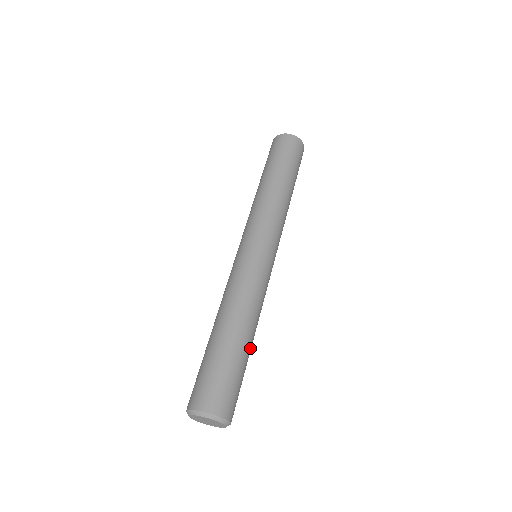
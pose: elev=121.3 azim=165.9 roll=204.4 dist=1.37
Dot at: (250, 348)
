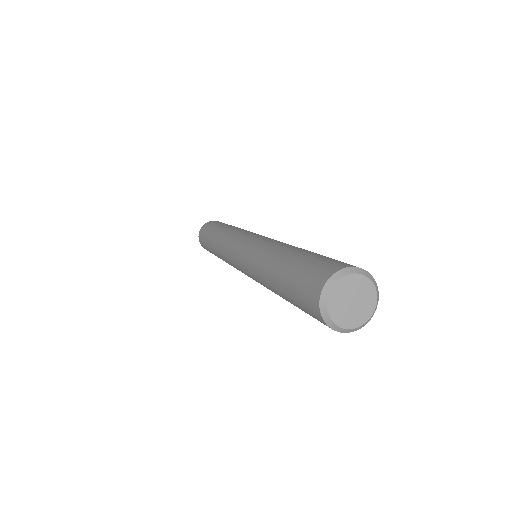
Dot at: occluded
